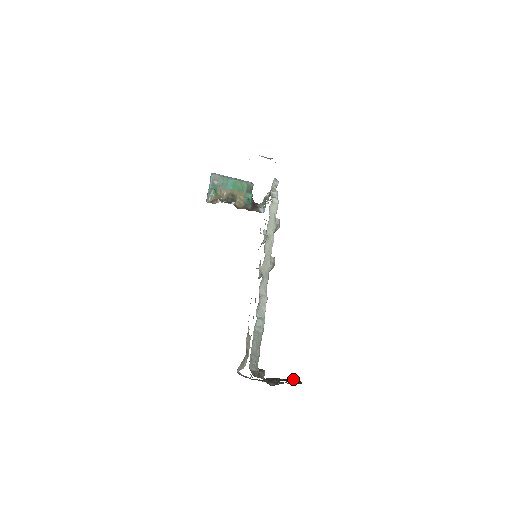
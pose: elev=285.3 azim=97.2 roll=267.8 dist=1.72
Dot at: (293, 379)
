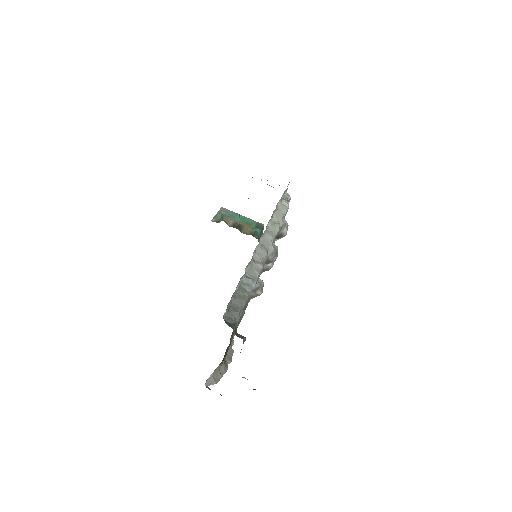
Dot at: occluded
